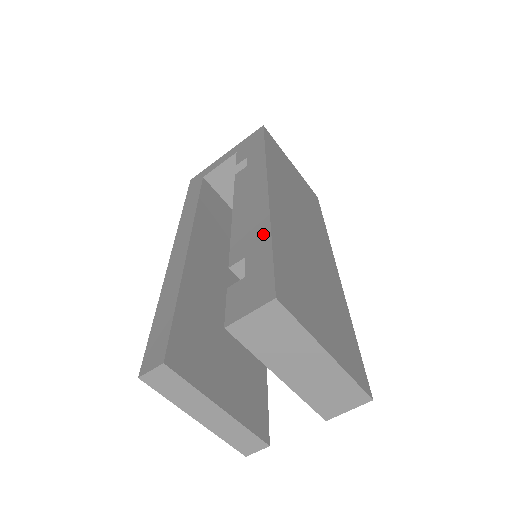
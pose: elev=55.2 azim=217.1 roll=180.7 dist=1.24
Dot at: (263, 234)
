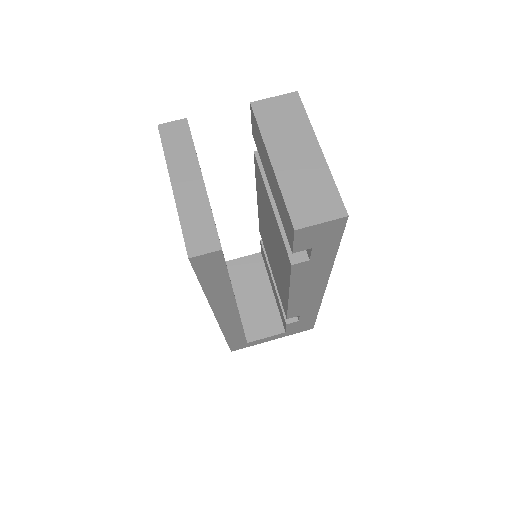
Dot at: occluded
